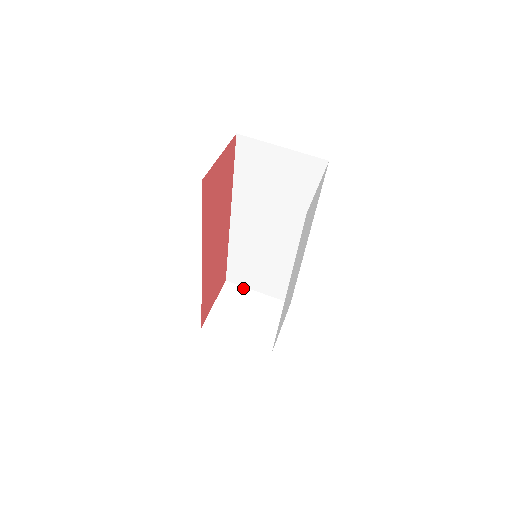
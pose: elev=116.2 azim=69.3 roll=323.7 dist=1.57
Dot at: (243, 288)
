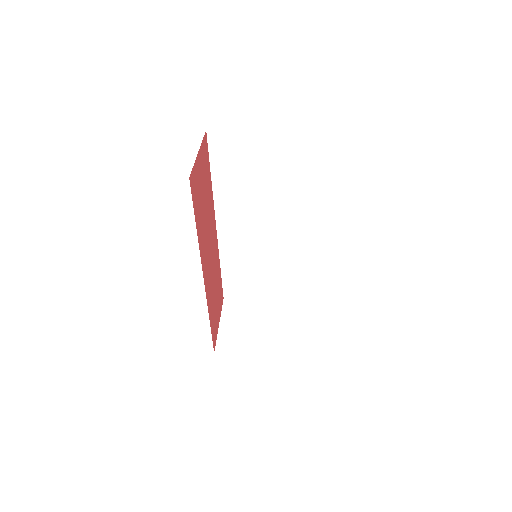
Dot at: (244, 301)
